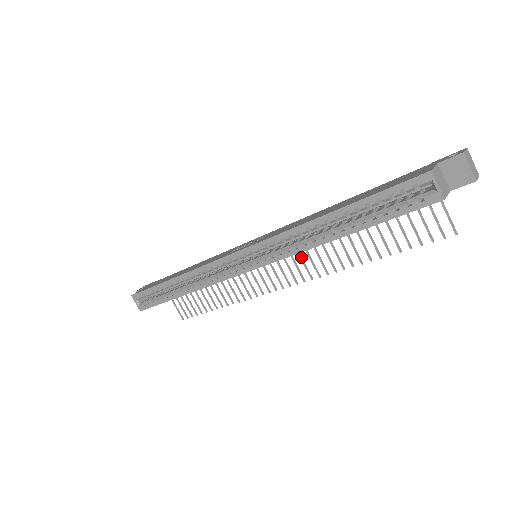
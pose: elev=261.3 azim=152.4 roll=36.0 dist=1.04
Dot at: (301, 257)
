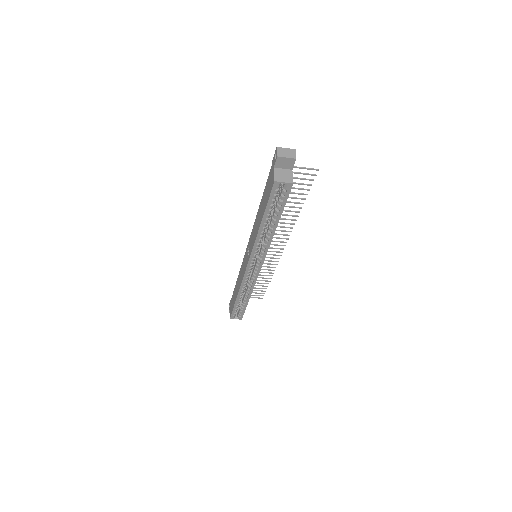
Dot at: (274, 234)
